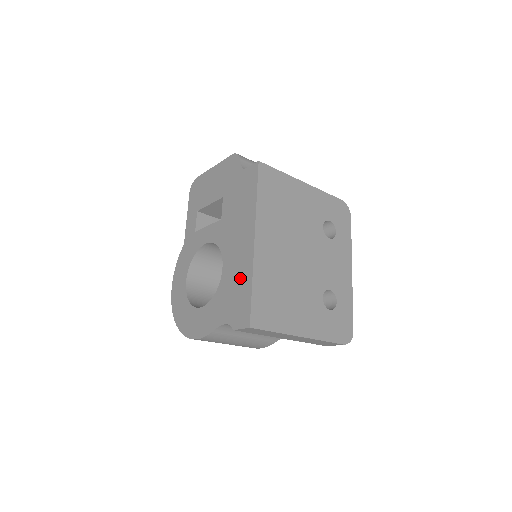
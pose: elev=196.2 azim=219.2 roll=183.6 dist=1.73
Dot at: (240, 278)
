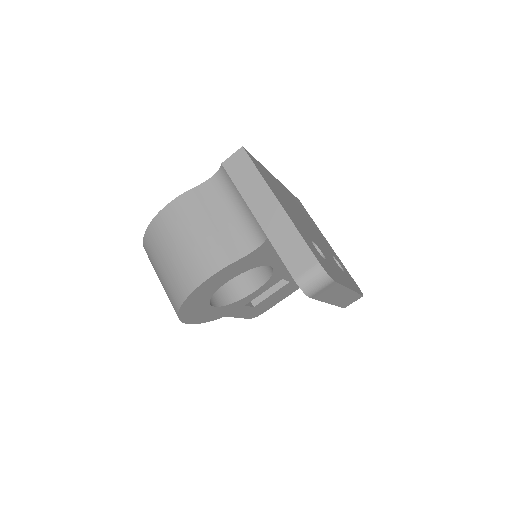
Dot at: occluded
